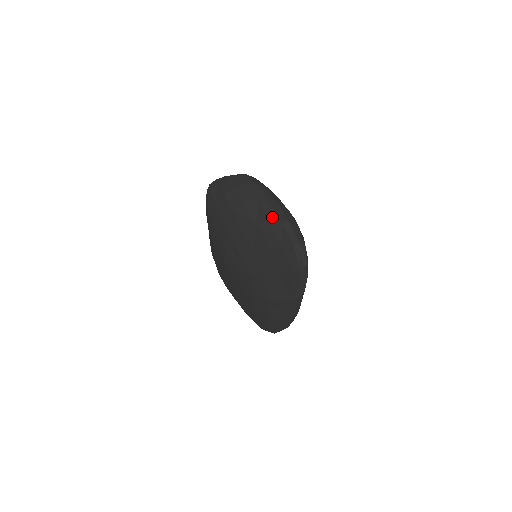
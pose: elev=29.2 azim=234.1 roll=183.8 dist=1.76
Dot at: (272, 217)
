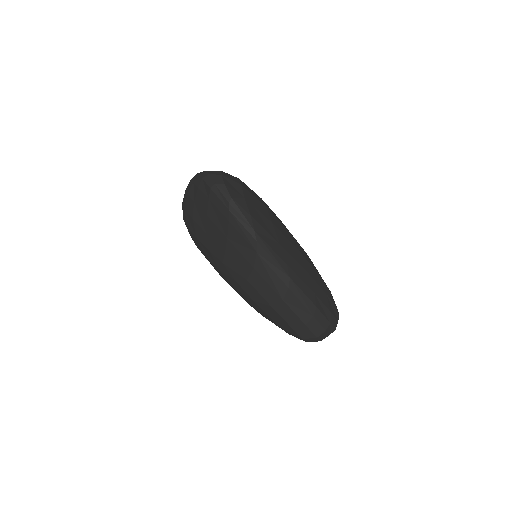
Dot at: (198, 183)
